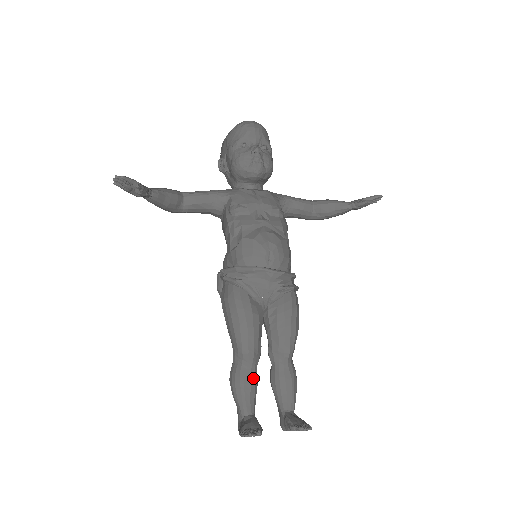
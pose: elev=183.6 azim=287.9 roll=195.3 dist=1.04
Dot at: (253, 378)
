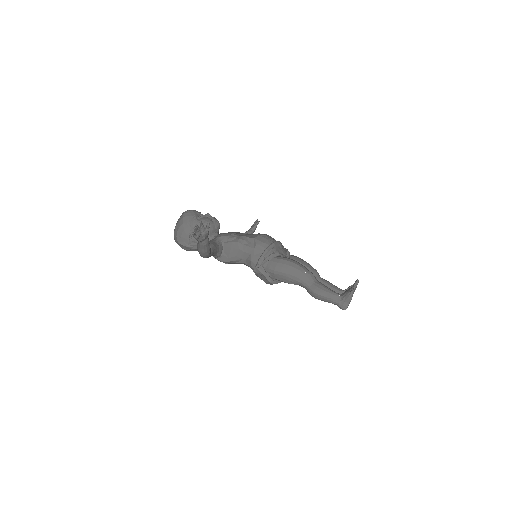
Dot at: (322, 284)
